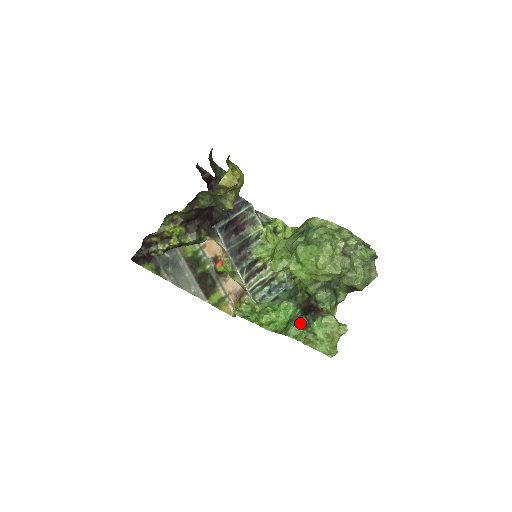
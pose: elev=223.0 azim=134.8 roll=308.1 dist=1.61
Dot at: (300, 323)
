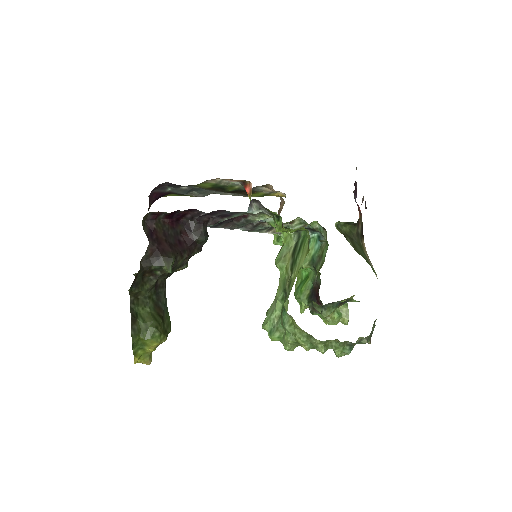
Dot at: (303, 302)
